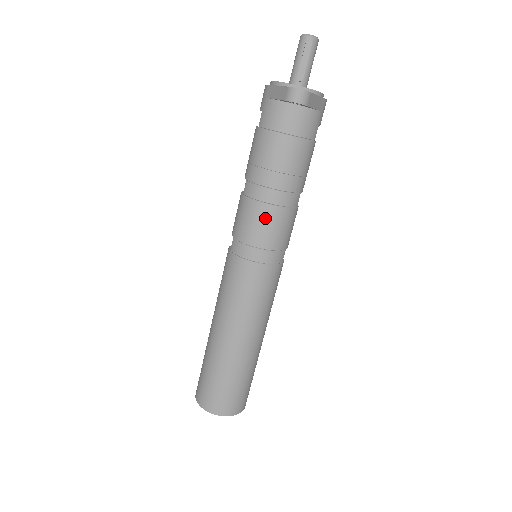
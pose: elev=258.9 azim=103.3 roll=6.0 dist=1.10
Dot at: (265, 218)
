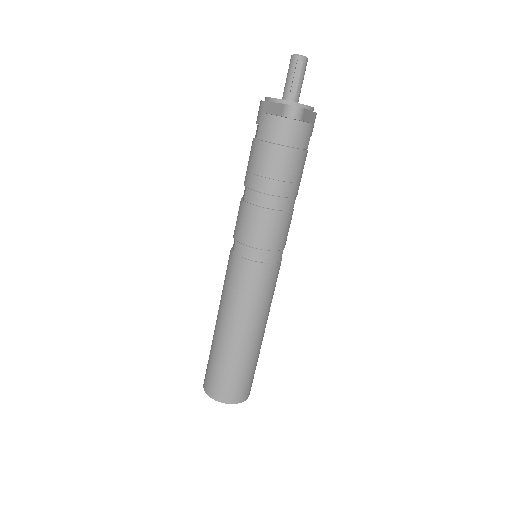
Dot at: (265, 222)
